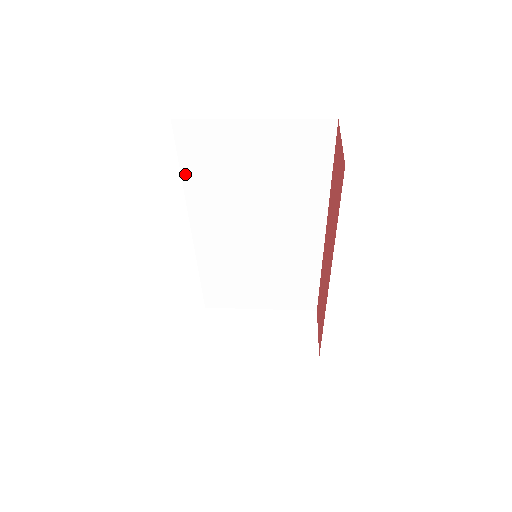
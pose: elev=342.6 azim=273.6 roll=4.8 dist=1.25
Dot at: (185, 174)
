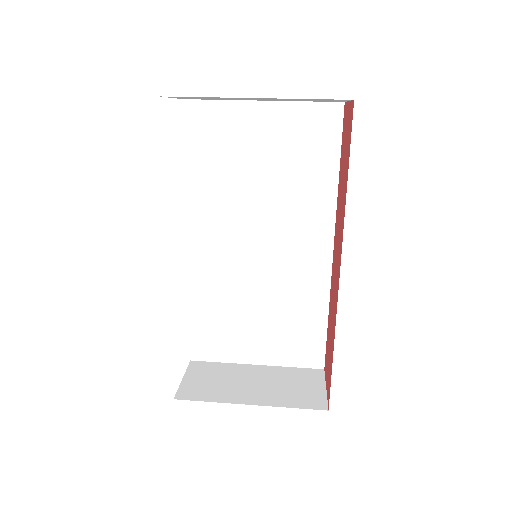
Dot at: (189, 165)
